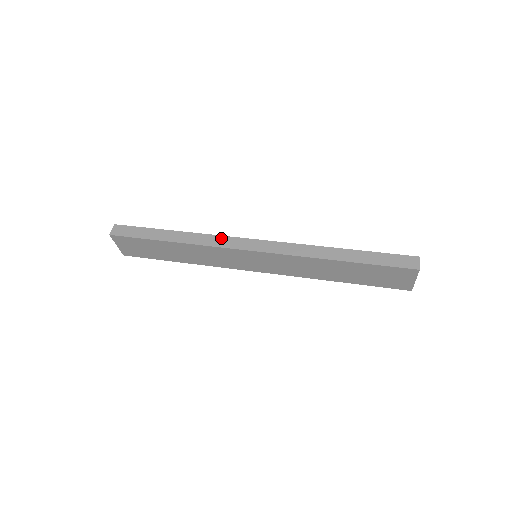
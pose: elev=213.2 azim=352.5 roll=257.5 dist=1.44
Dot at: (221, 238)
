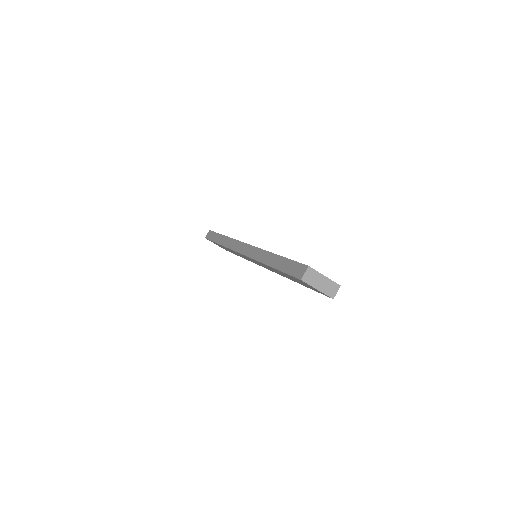
Dot at: (235, 242)
